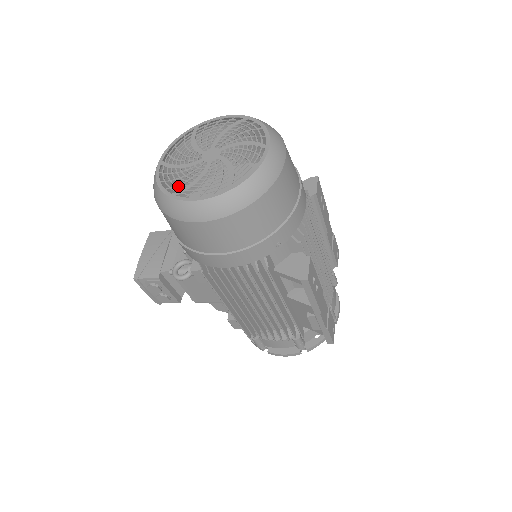
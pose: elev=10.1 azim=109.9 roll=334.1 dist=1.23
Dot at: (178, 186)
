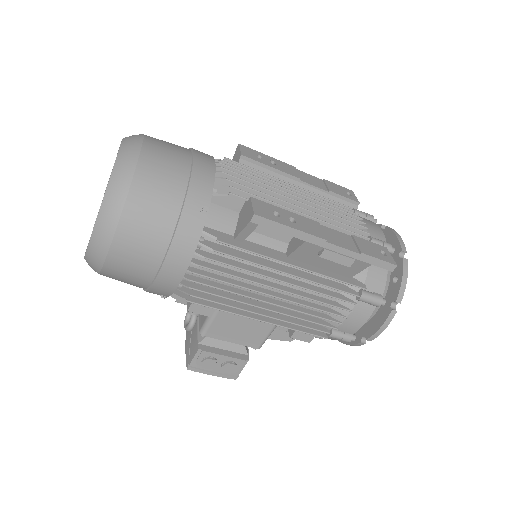
Dot at: occluded
